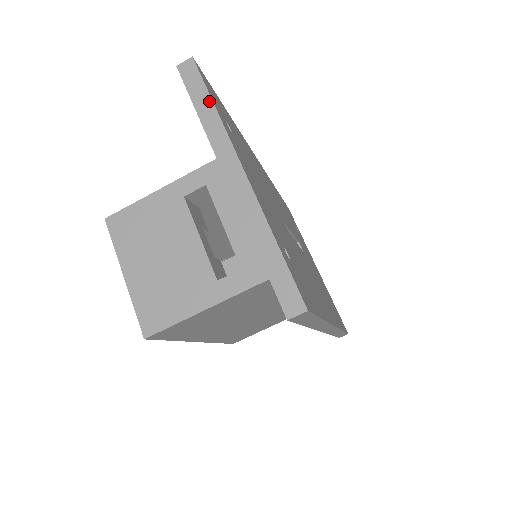
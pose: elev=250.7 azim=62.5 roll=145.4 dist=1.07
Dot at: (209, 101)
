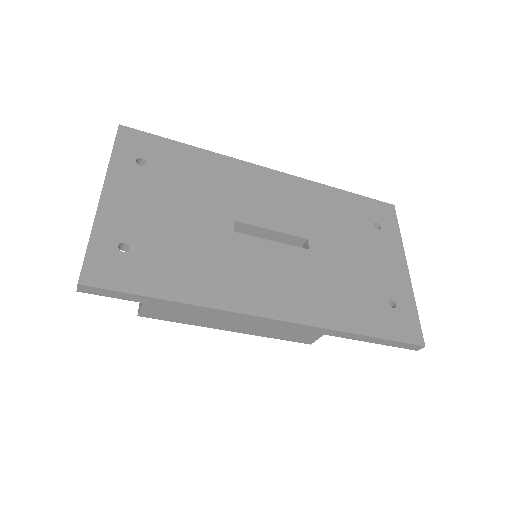
Dot at: (112, 152)
